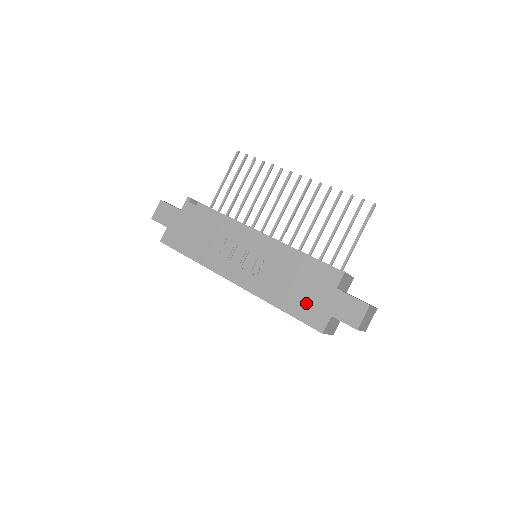
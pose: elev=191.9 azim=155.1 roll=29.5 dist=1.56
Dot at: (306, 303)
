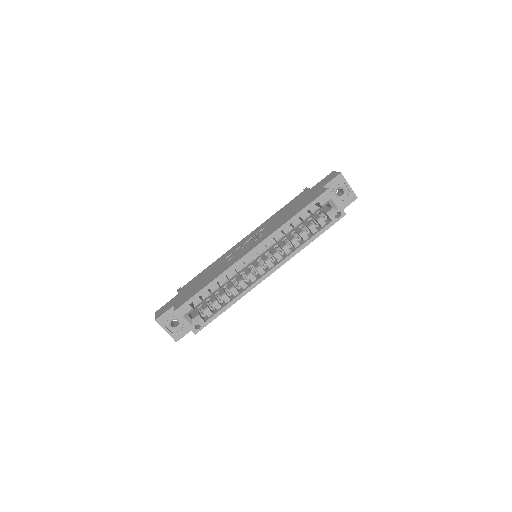
Dot at: (304, 202)
